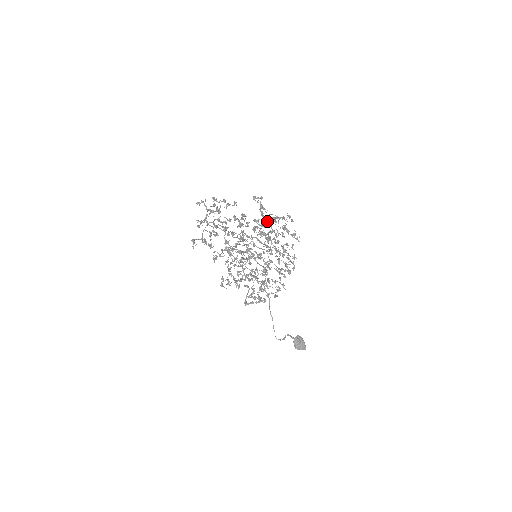
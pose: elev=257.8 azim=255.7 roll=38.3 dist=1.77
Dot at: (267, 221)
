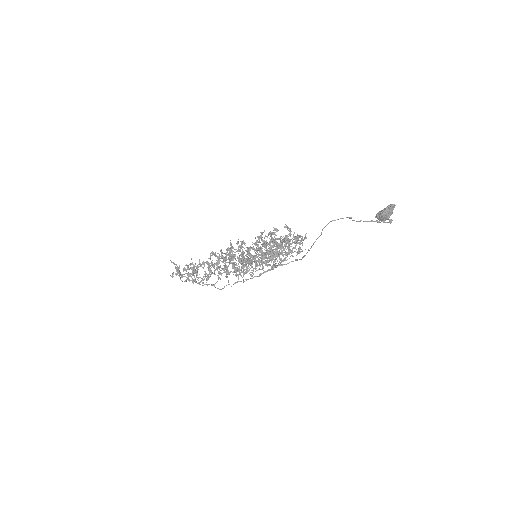
Dot at: occluded
